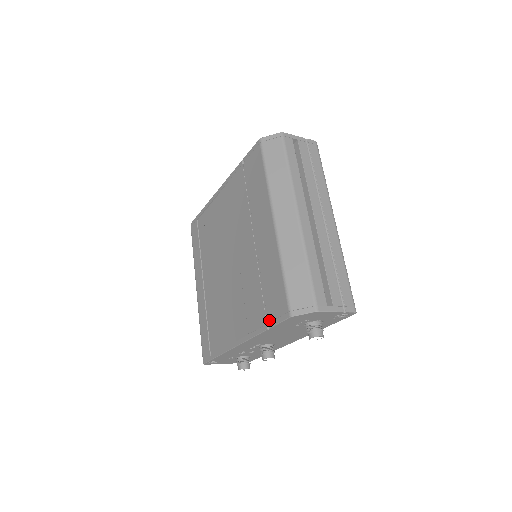
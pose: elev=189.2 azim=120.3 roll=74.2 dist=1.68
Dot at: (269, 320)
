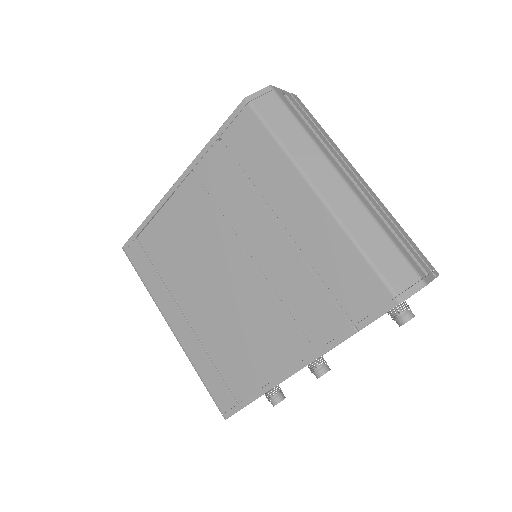
Dot at: (356, 320)
